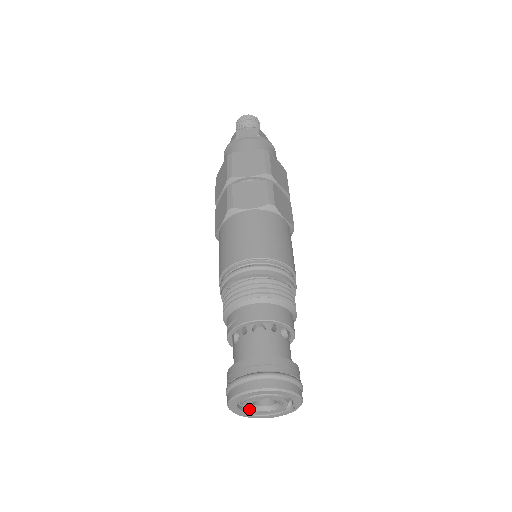
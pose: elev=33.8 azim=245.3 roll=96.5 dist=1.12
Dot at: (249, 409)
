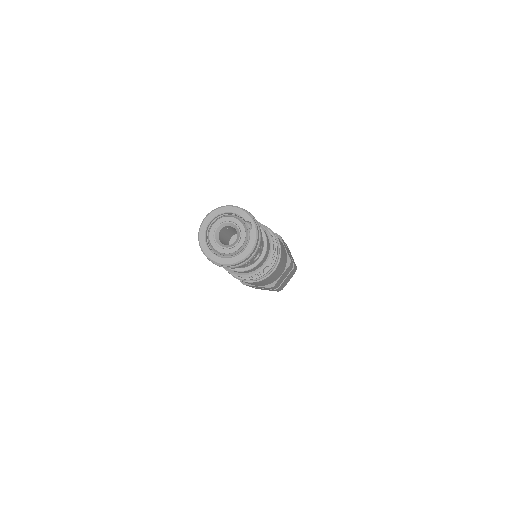
Dot at: (223, 249)
